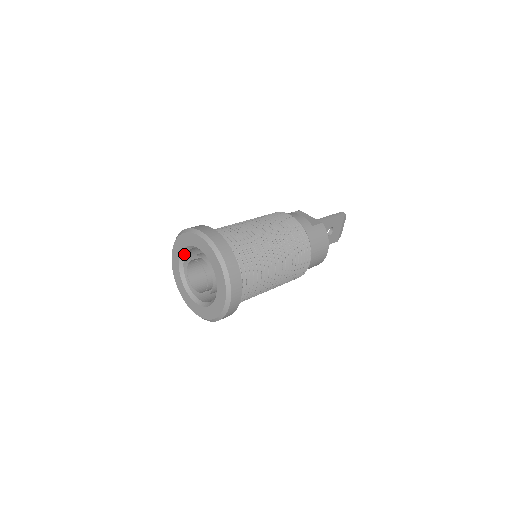
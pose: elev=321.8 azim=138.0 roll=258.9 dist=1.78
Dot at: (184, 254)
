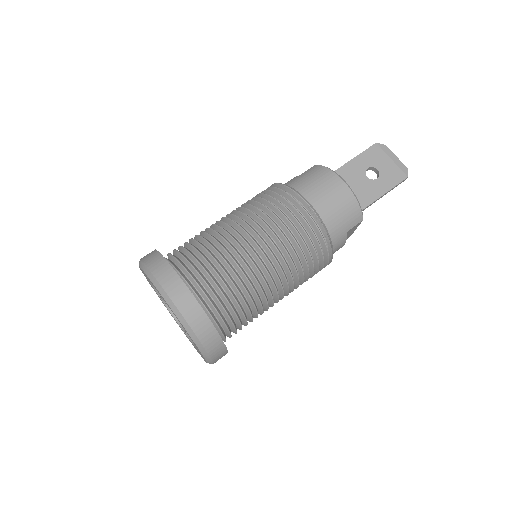
Dot at: occluded
